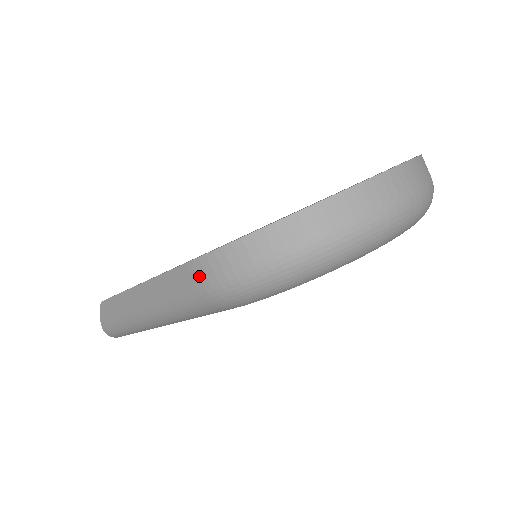
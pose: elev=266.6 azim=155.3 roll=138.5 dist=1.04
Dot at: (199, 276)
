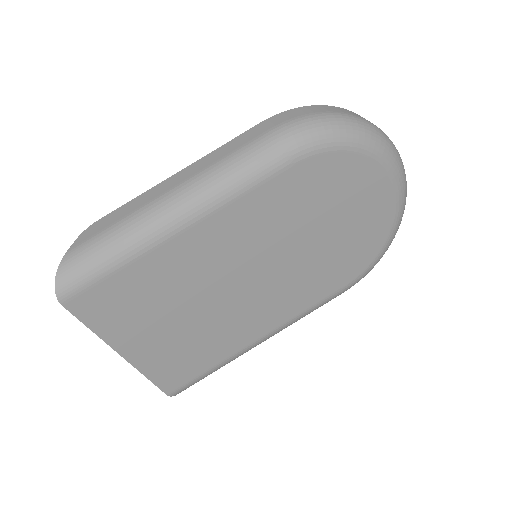
Dot at: (273, 123)
